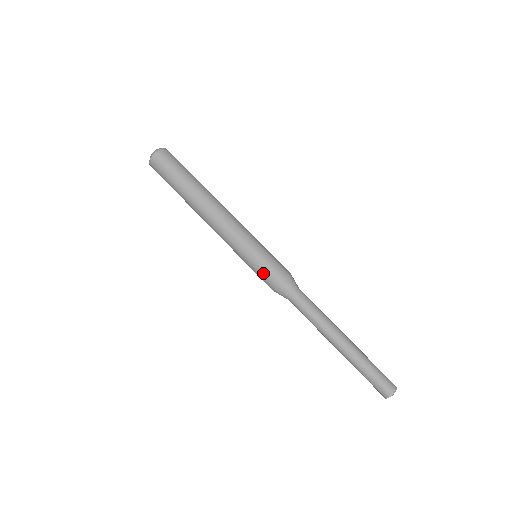
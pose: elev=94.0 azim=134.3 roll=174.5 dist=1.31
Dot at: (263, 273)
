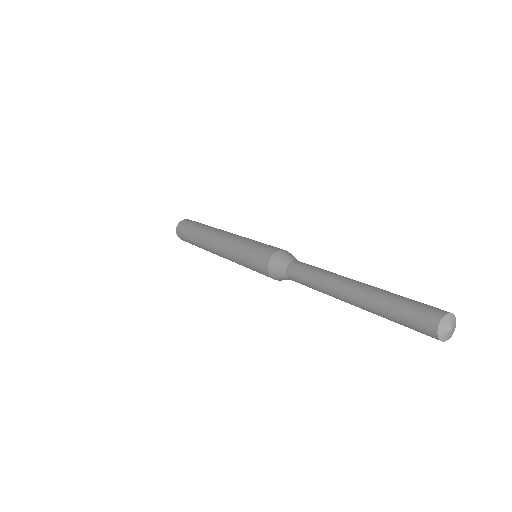
Dot at: (256, 266)
